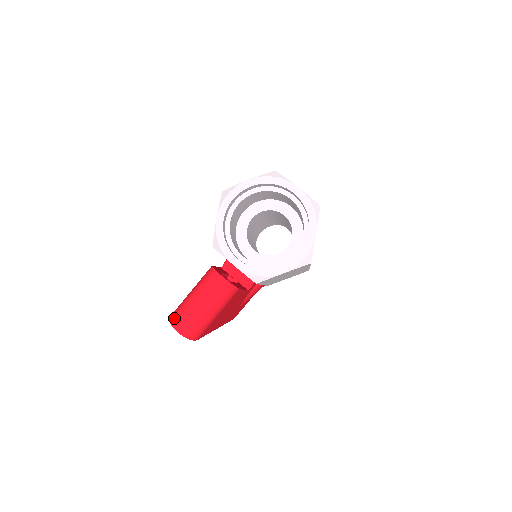
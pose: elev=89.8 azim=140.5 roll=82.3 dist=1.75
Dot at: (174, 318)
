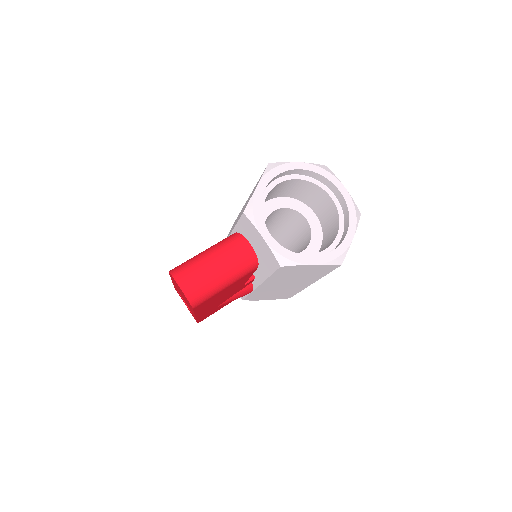
Dot at: (179, 271)
